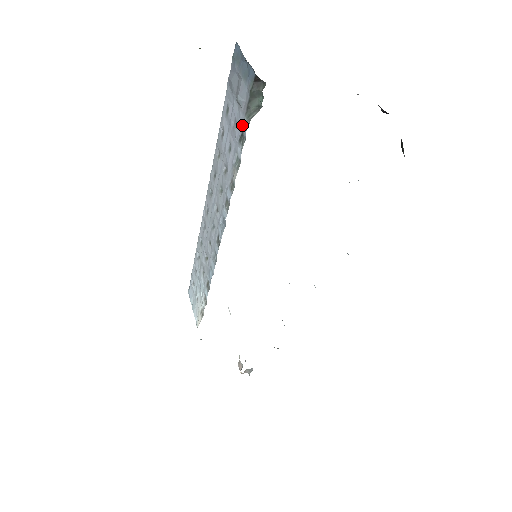
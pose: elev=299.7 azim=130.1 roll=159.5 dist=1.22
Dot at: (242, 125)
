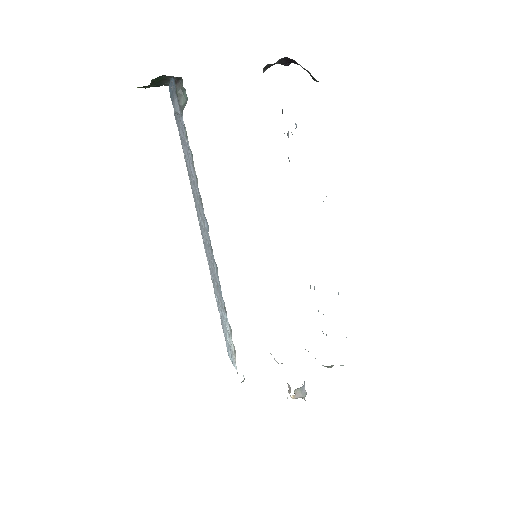
Dot at: (183, 124)
